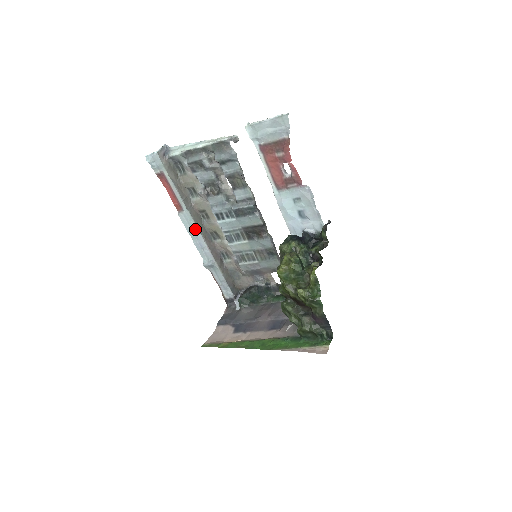
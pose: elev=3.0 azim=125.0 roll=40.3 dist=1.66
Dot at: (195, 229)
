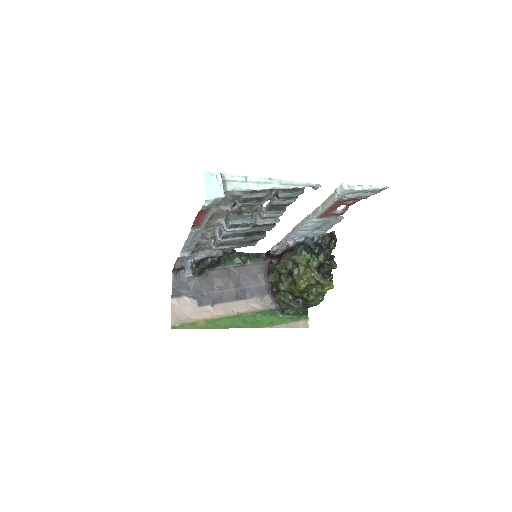
Dot at: (197, 237)
